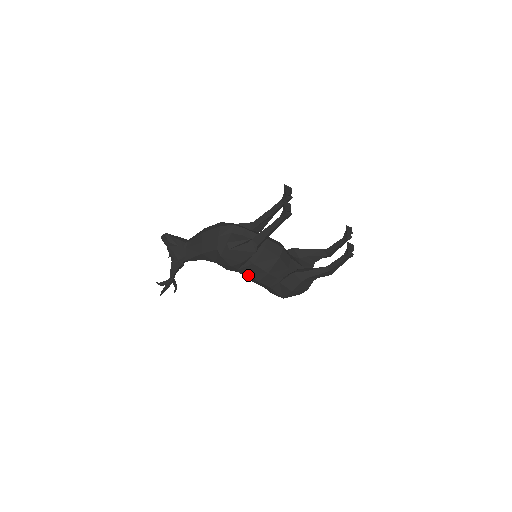
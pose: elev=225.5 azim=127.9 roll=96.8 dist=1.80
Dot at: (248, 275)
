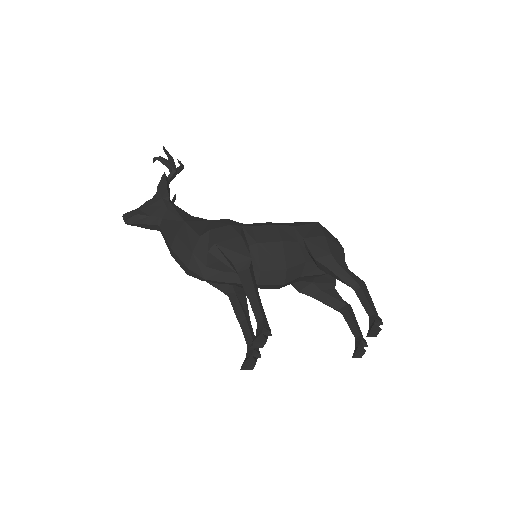
Dot at: occluded
